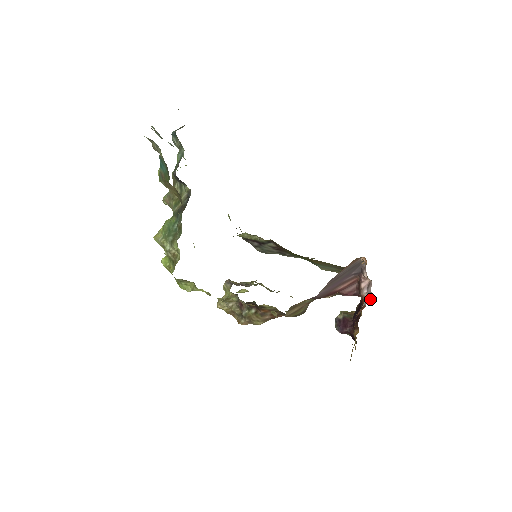
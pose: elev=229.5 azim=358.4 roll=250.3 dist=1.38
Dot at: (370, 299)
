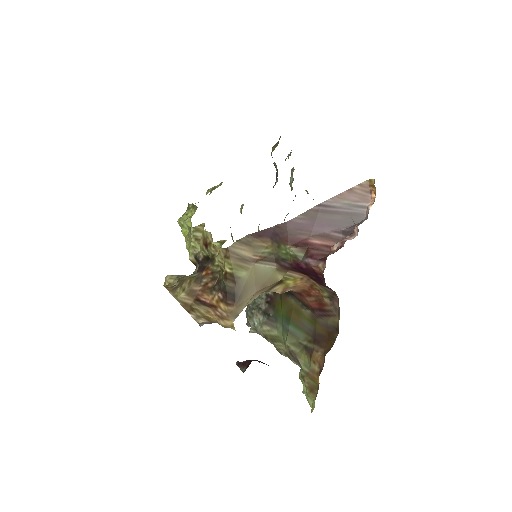
Dot at: occluded
